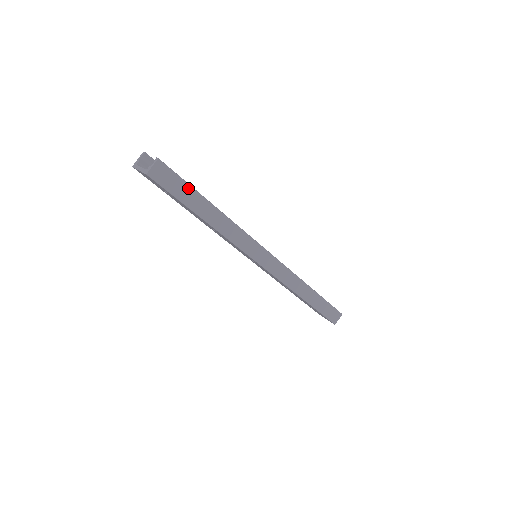
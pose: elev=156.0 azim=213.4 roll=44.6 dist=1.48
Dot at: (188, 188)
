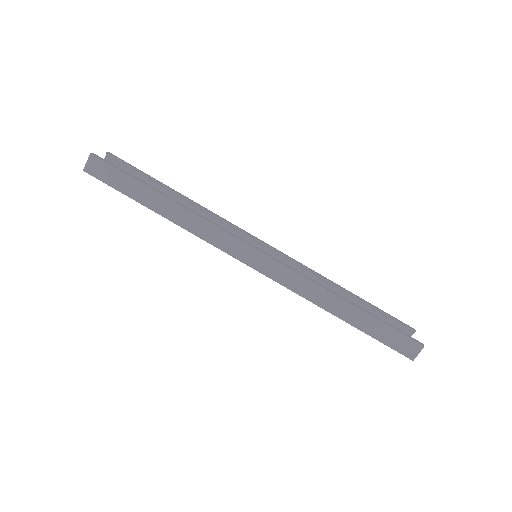
Dot at: (129, 180)
